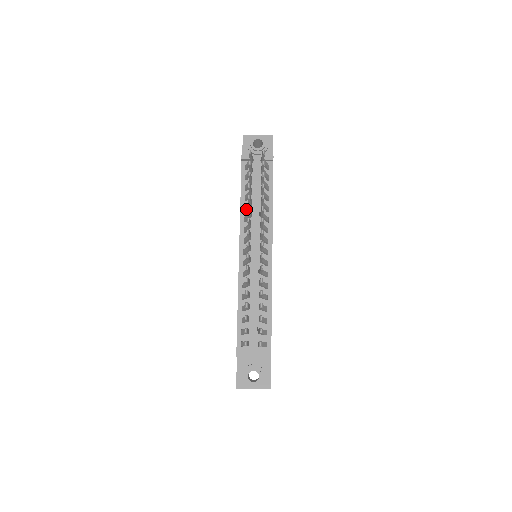
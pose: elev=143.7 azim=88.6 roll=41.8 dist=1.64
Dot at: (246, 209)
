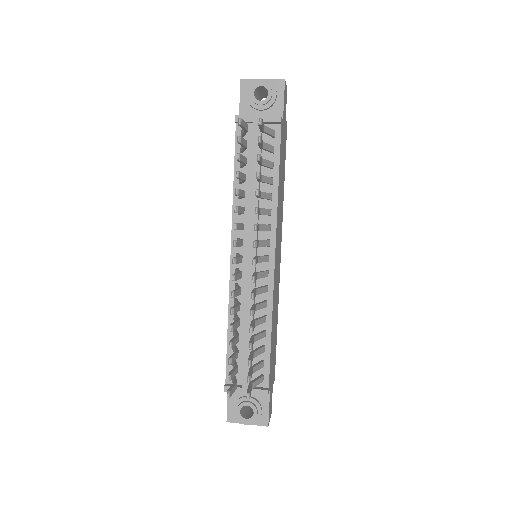
Dot at: (240, 198)
